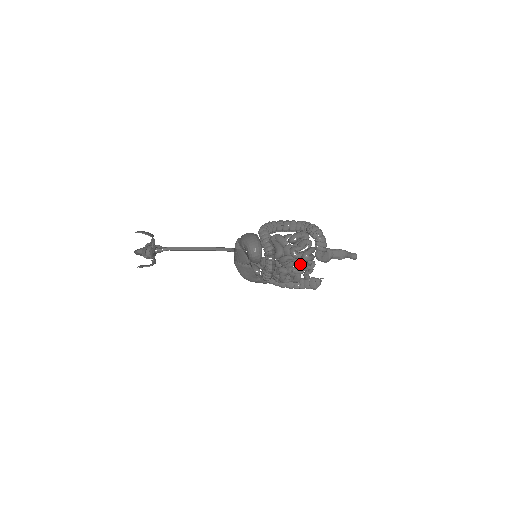
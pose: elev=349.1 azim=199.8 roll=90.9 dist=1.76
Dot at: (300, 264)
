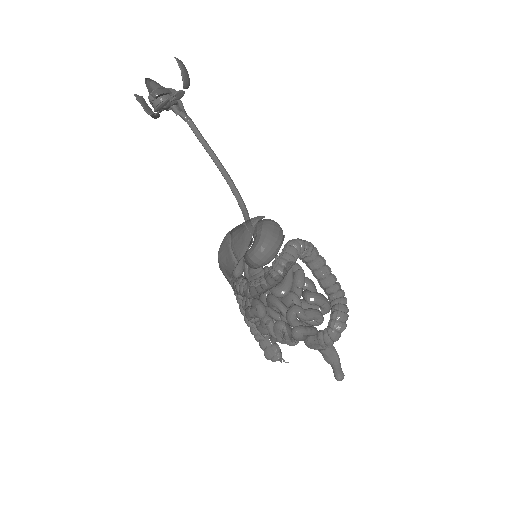
Dot at: (283, 331)
